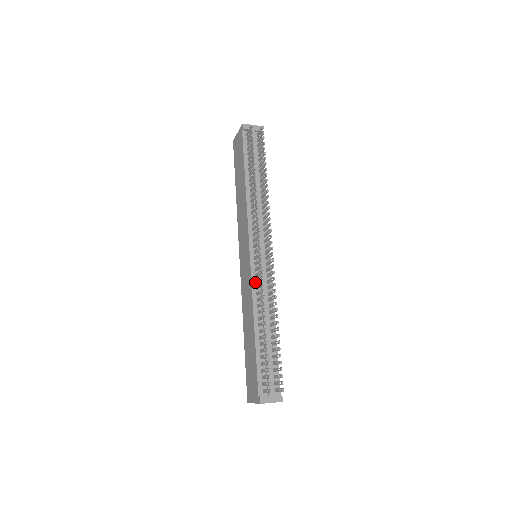
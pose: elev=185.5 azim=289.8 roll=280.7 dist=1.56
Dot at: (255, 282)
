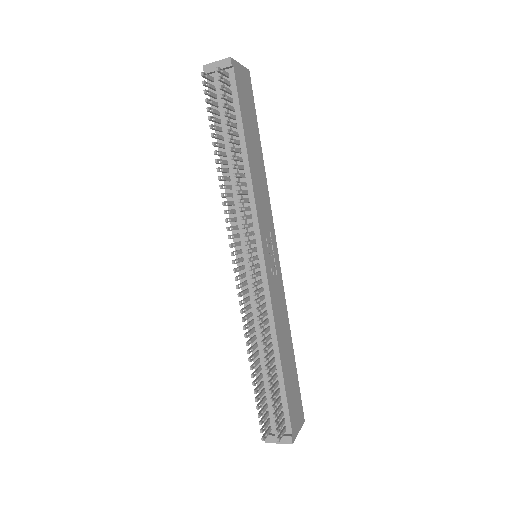
Dot at: (247, 299)
